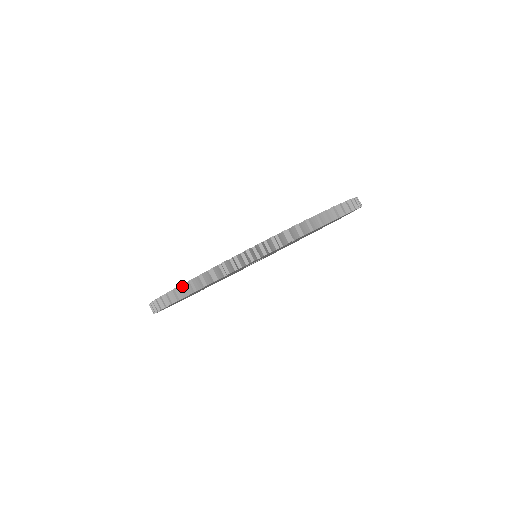
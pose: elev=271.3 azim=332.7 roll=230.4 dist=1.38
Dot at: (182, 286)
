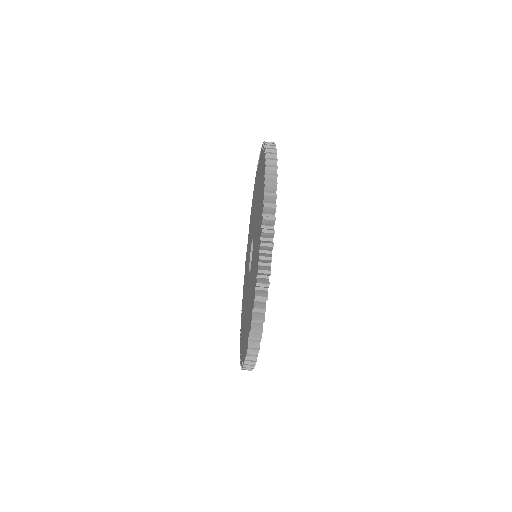
Dot at: occluded
